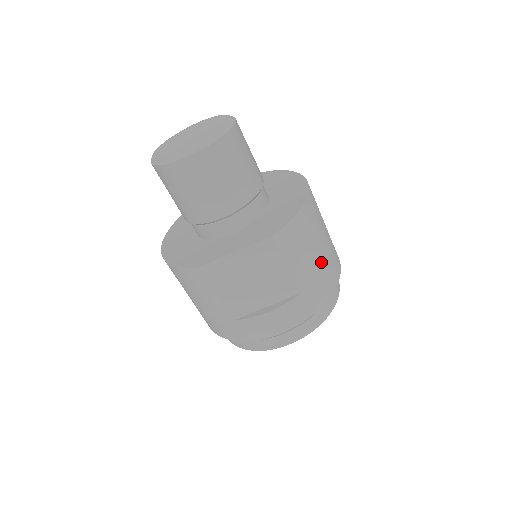
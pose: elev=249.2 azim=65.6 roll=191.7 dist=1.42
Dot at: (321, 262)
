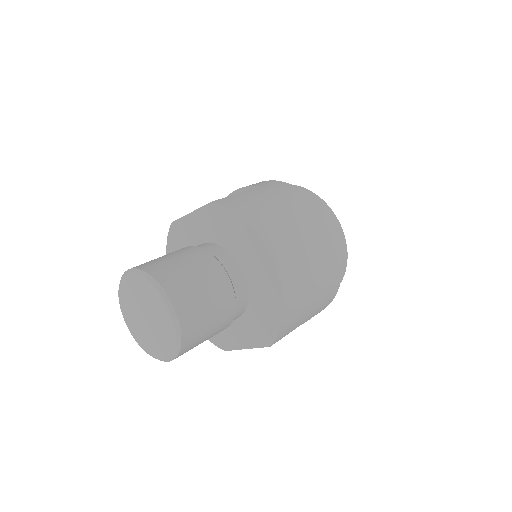
Dot at: (319, 297)
